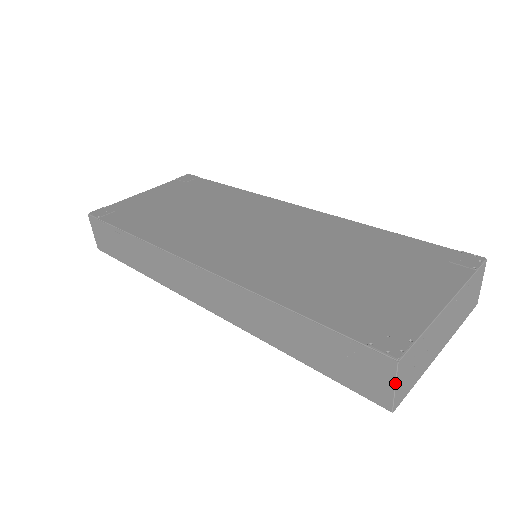
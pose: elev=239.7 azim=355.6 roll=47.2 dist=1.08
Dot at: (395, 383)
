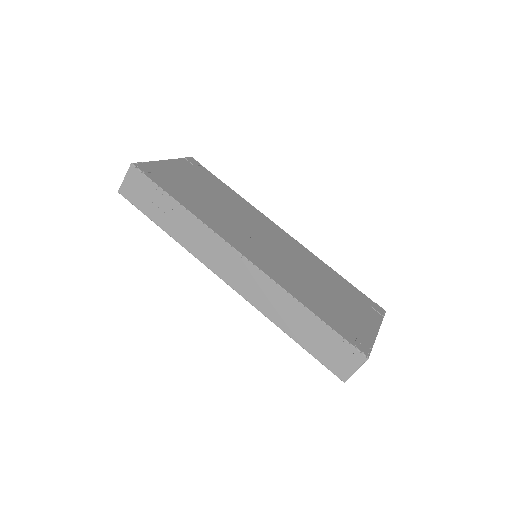
Dot at: (358, 368)
